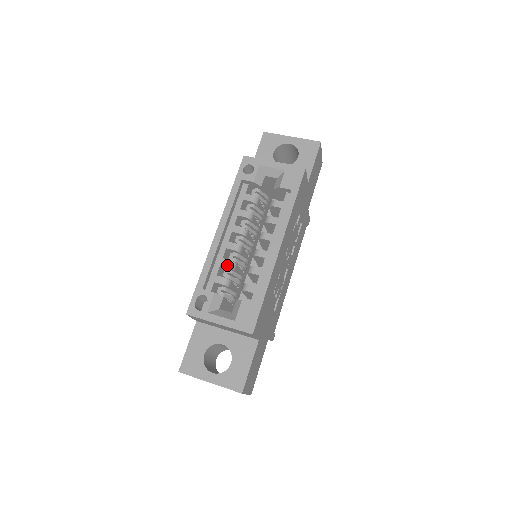
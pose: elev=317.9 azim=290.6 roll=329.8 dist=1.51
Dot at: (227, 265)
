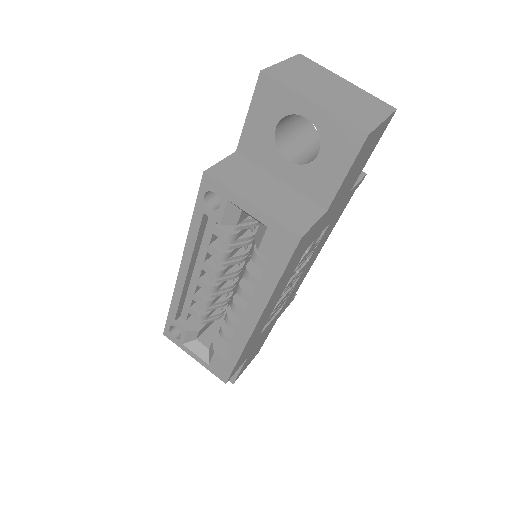
Dot at: (200, 303)
